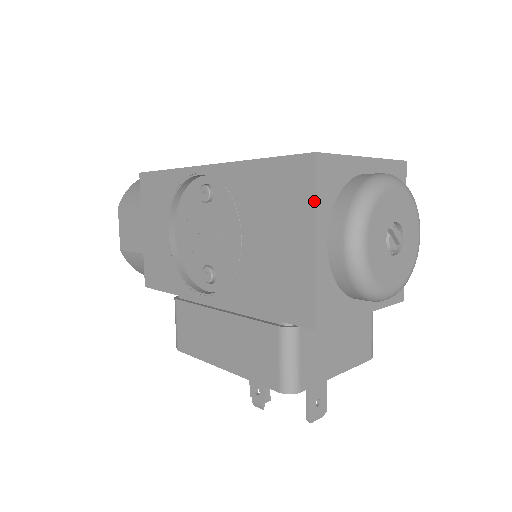
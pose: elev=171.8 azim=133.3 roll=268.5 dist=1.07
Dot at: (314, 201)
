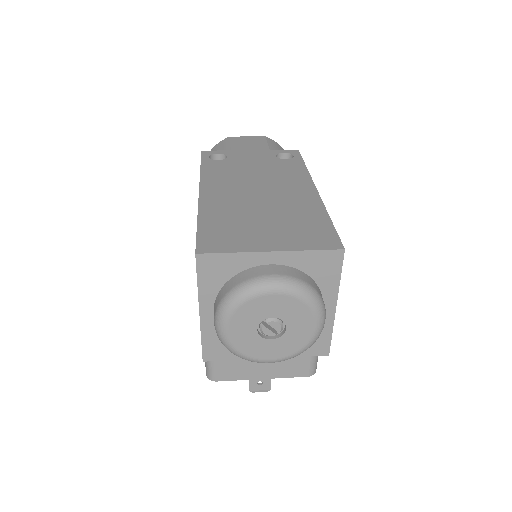
Dot at: (197, 285)
